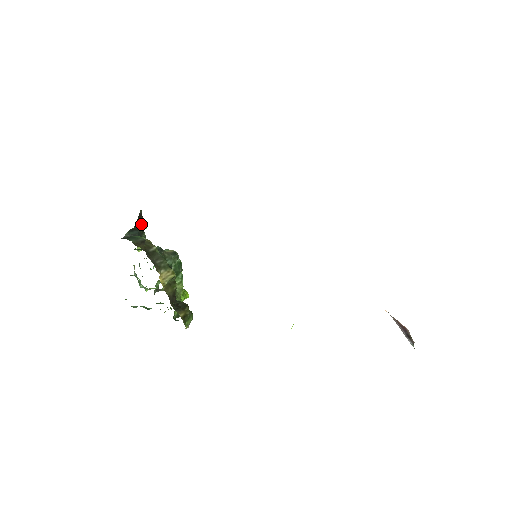
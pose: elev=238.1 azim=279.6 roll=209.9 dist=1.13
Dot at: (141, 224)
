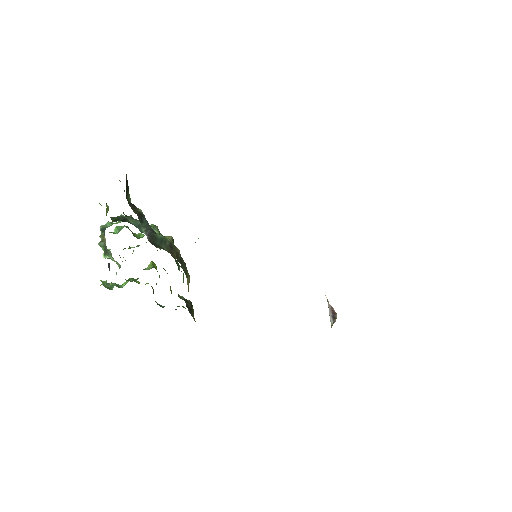
Dot at: (128, 194)
